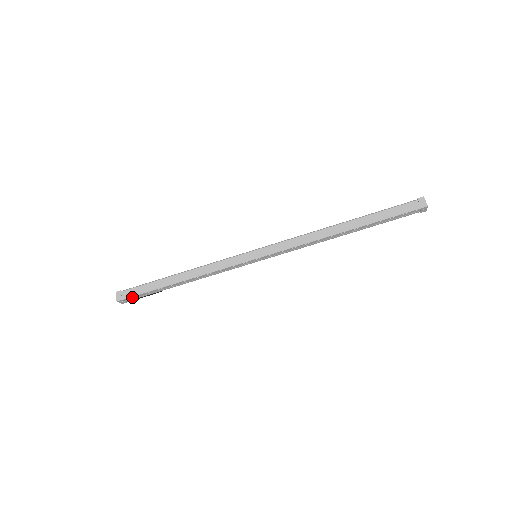
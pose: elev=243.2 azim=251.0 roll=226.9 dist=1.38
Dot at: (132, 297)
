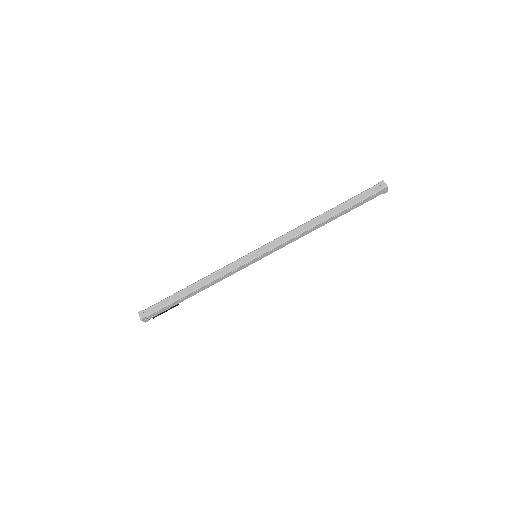
Dot at: (154, 314)
